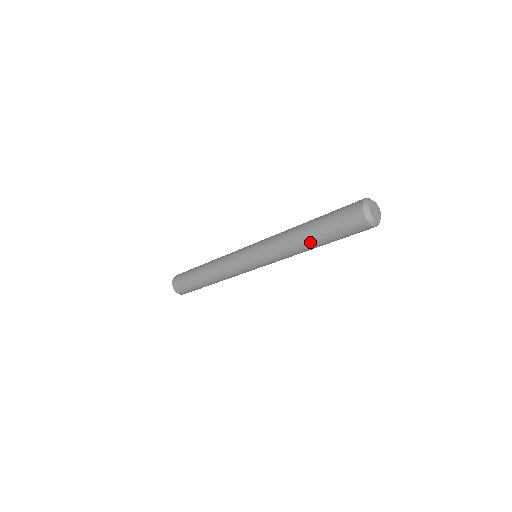
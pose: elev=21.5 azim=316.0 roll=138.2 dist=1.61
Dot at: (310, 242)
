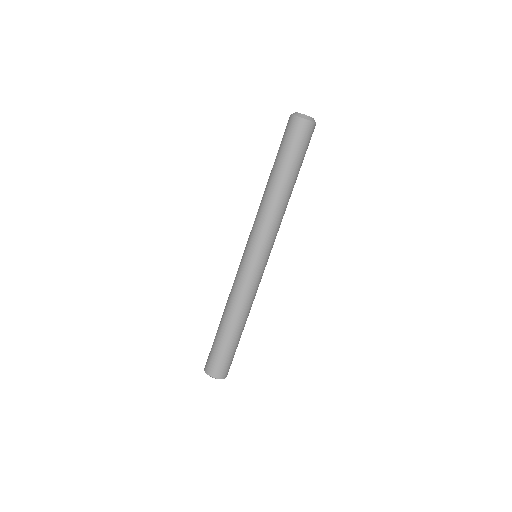
Dot at: (272, 179)
